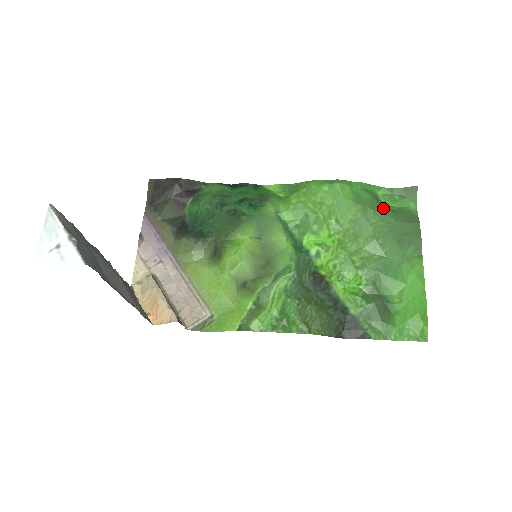
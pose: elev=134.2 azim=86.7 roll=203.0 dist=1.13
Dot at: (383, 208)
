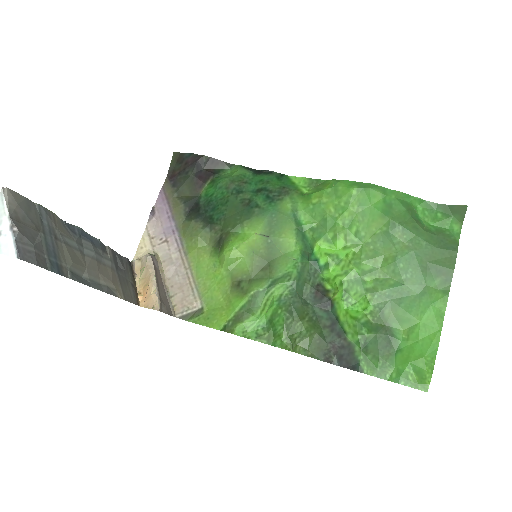
Dot at: (416, 226)
